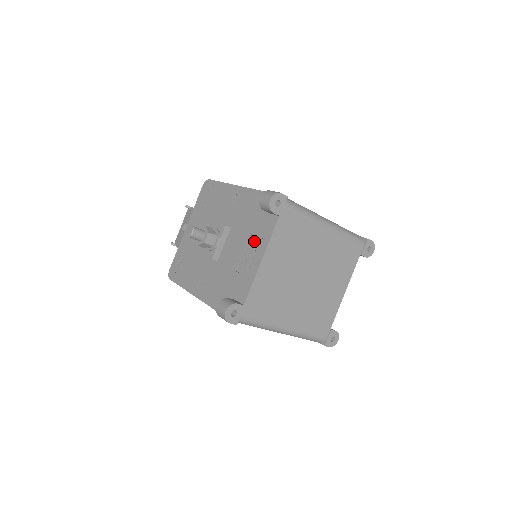
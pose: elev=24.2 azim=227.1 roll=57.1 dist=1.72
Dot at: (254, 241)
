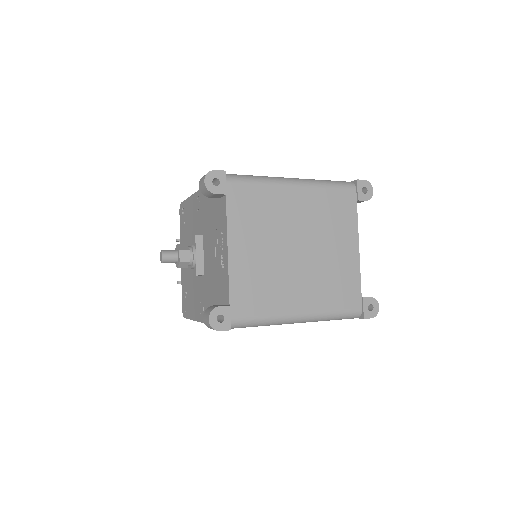
Dot at: (218, 235)
